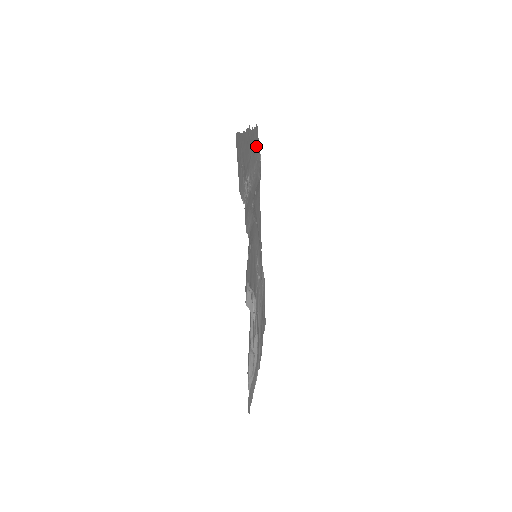
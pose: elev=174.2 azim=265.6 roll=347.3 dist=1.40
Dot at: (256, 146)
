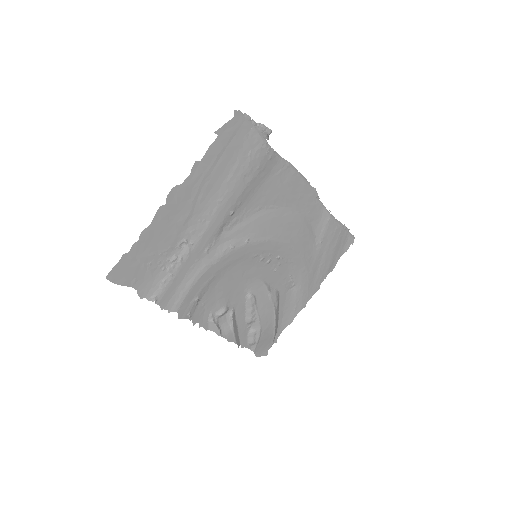
Dot at: (231, 151)
